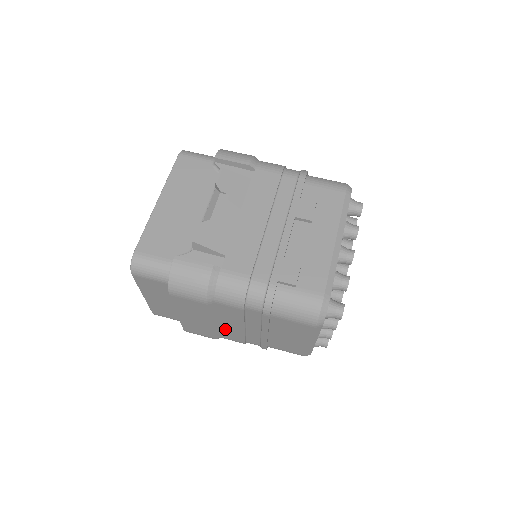
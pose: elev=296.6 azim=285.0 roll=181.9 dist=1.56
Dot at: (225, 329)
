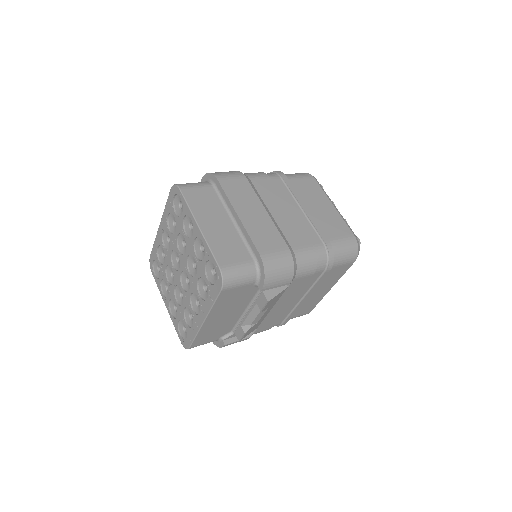
Dot at: (283, 225)
